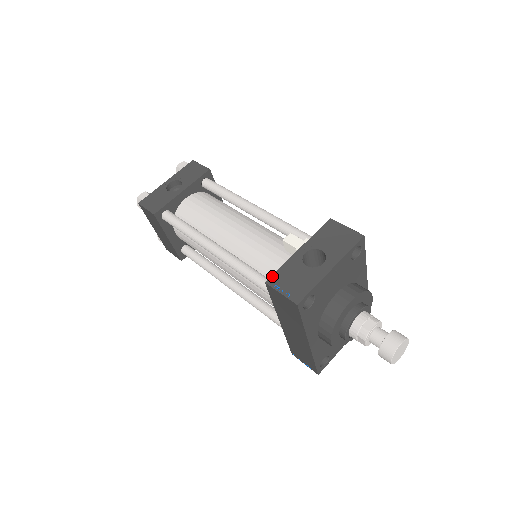
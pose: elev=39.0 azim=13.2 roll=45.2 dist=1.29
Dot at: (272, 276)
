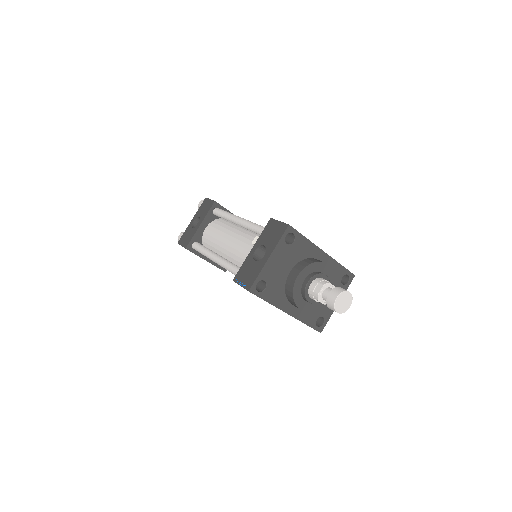
Dot at: (236, 275)
